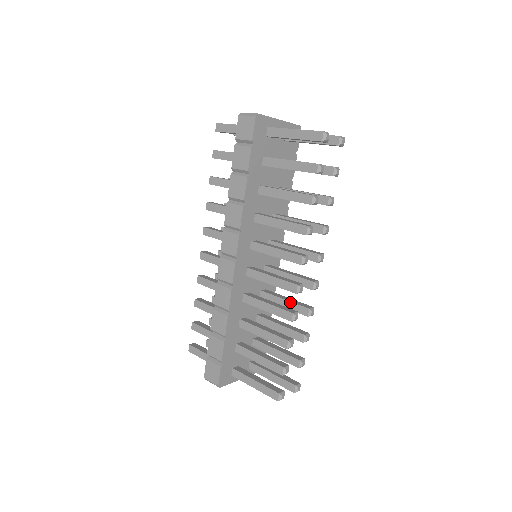
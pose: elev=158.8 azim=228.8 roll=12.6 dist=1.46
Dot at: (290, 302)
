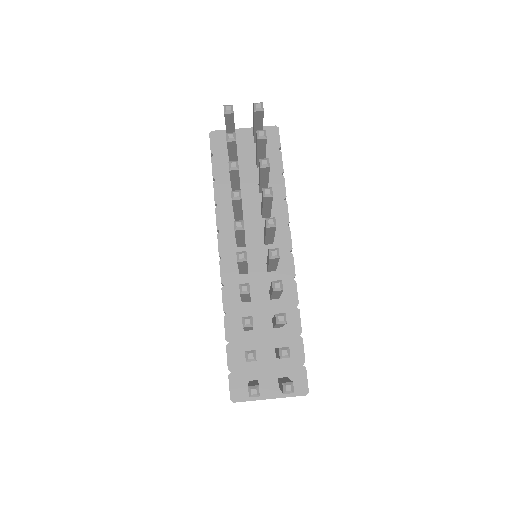
Dot at: occluded
